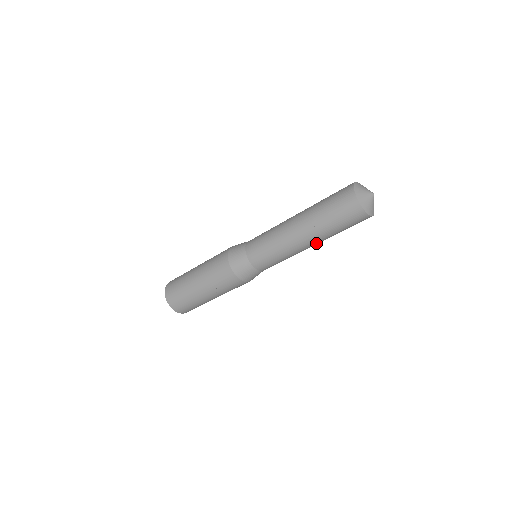
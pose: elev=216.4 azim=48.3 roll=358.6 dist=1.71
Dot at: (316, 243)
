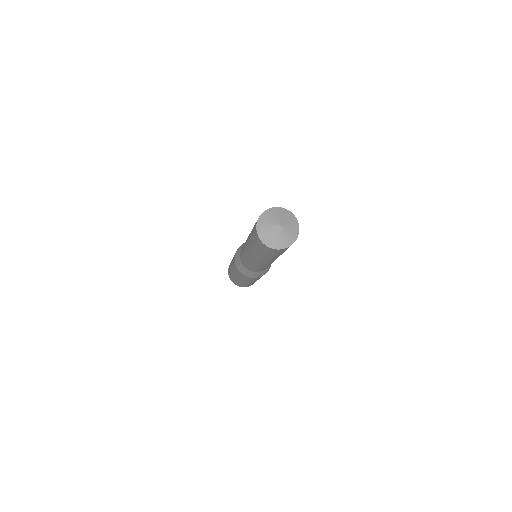
Dot at: occluded
